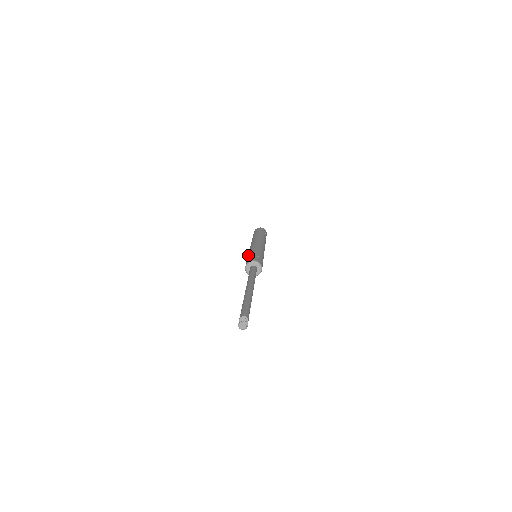
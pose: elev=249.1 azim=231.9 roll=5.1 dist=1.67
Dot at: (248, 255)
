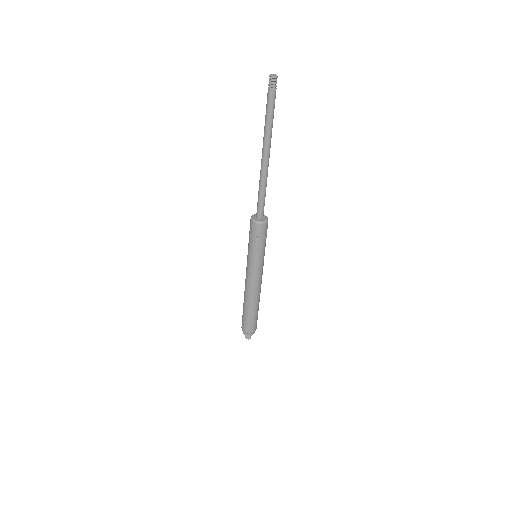
Dot at: occluded
